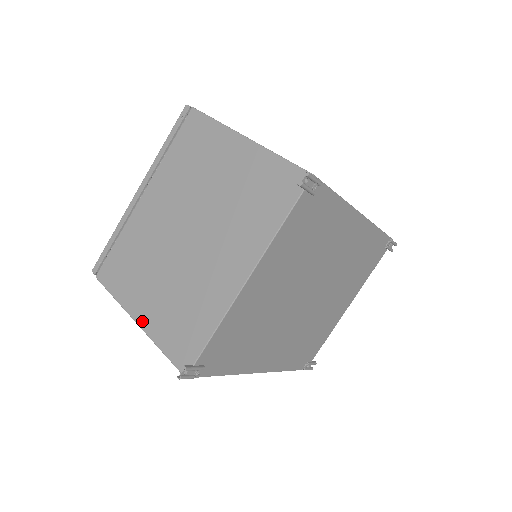
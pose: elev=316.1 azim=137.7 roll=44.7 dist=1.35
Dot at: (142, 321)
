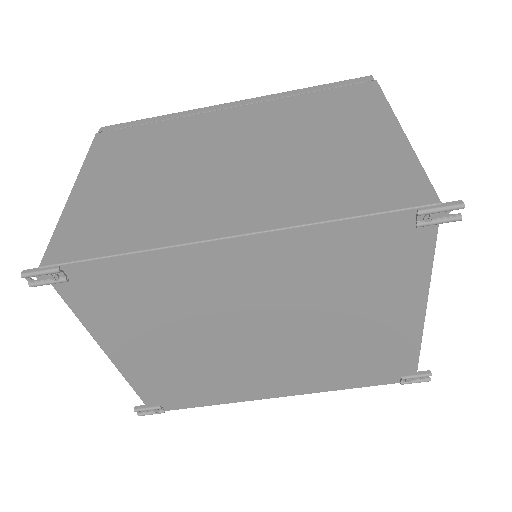
Dot at: occluded
